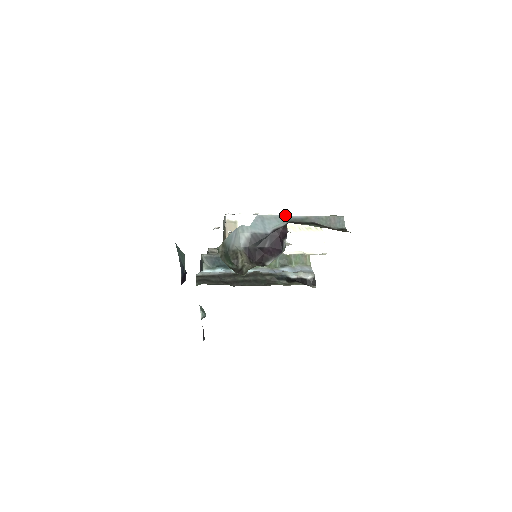
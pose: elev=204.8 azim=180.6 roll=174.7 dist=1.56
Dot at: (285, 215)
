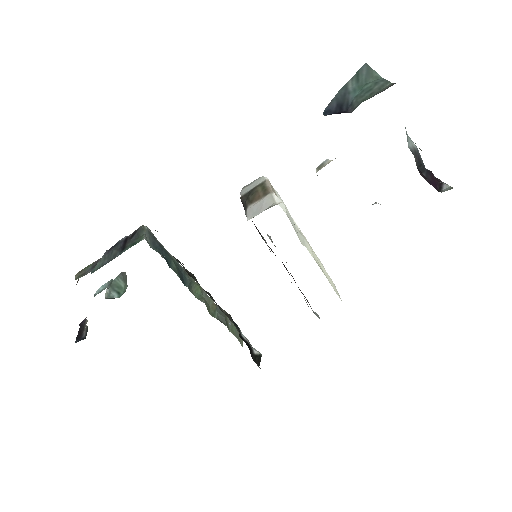
Dot at: occluded
